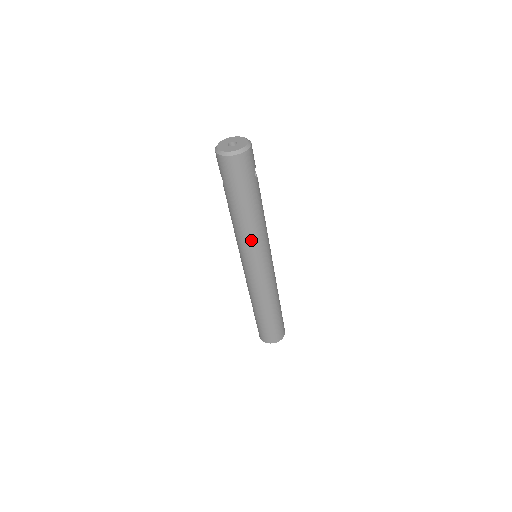
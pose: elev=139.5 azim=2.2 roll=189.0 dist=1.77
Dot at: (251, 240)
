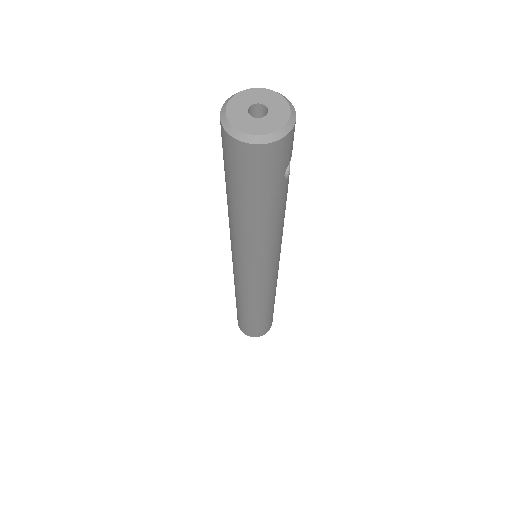
Dot at: (249, 251)
